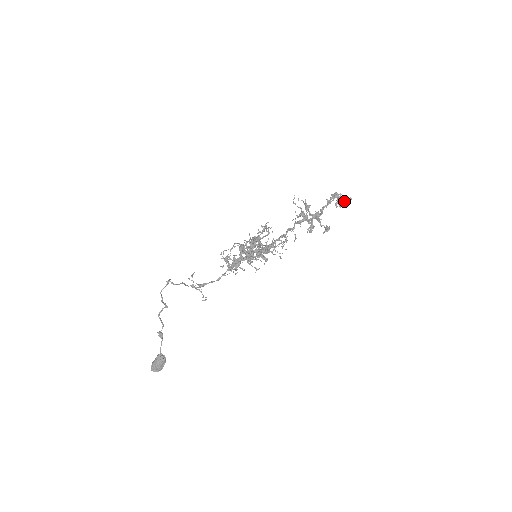
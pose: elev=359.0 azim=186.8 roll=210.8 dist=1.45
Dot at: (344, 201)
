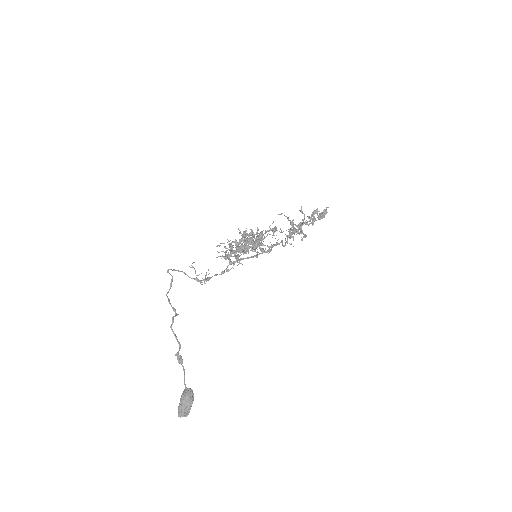
Dot at: occluded
